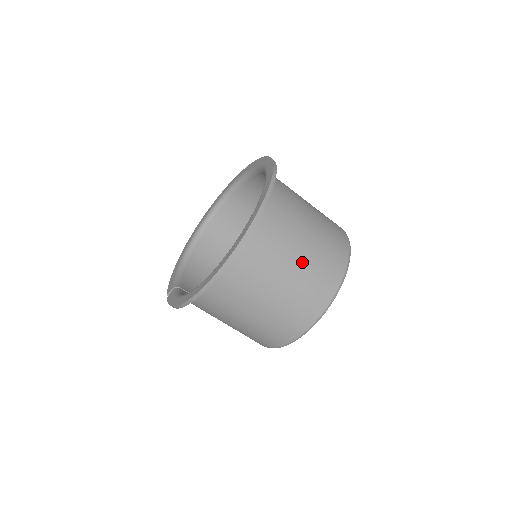
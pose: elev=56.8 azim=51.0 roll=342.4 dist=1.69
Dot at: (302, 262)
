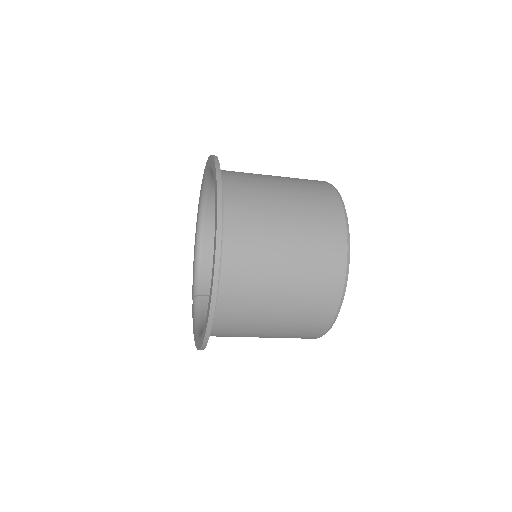
Dot at: (287, 302)
